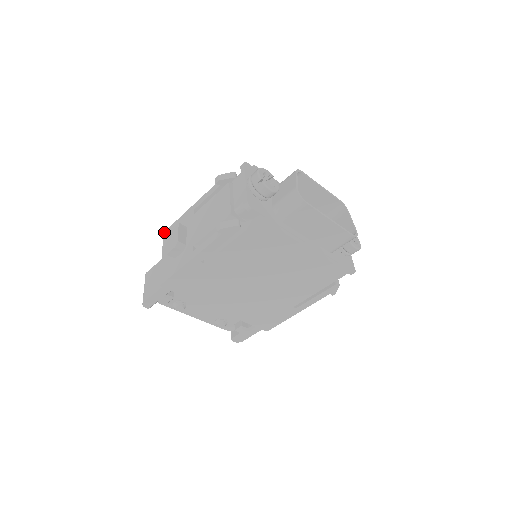
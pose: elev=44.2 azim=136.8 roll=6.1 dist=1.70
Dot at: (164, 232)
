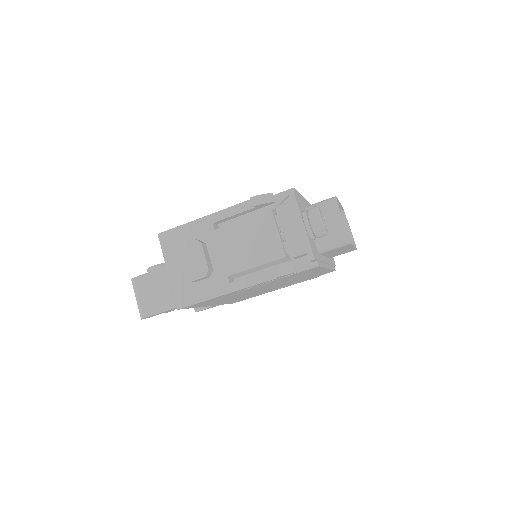
Dot at: (159, 234)
